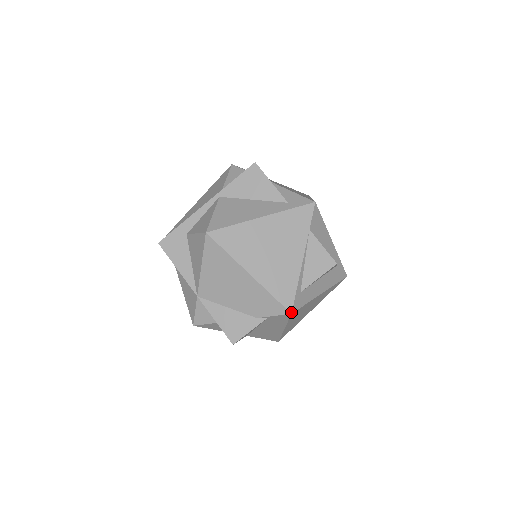
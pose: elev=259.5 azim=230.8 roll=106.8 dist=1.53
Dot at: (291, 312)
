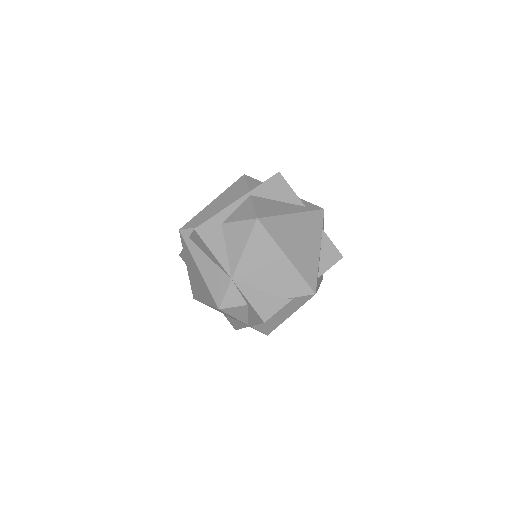
Dot at: (315, 293)
